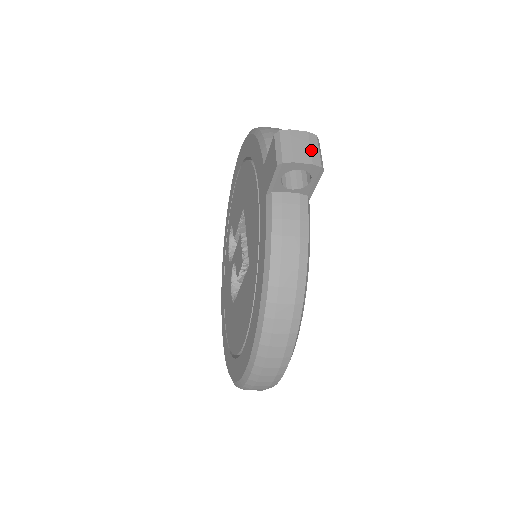
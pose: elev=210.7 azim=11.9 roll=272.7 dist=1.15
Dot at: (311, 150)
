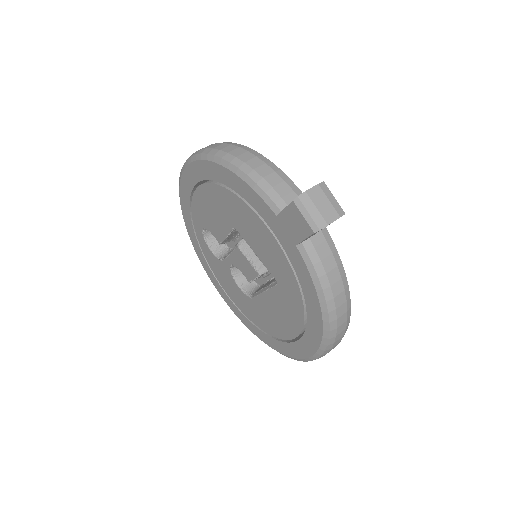
Dot at: (331, 203)
